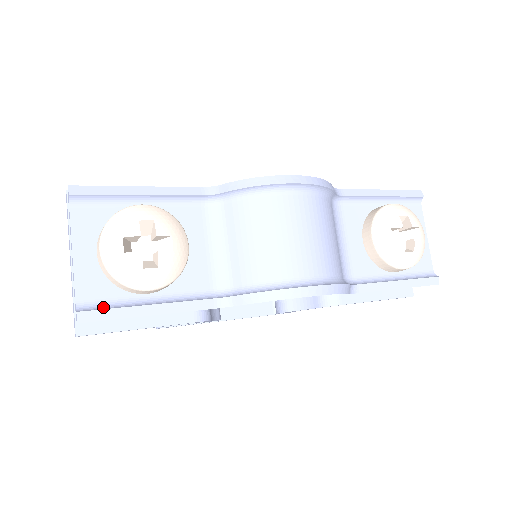
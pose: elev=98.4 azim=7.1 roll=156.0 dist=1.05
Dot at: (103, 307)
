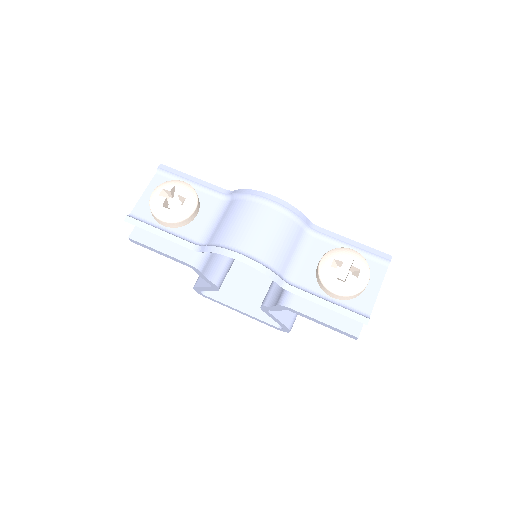
Dot at: (139, 220)
